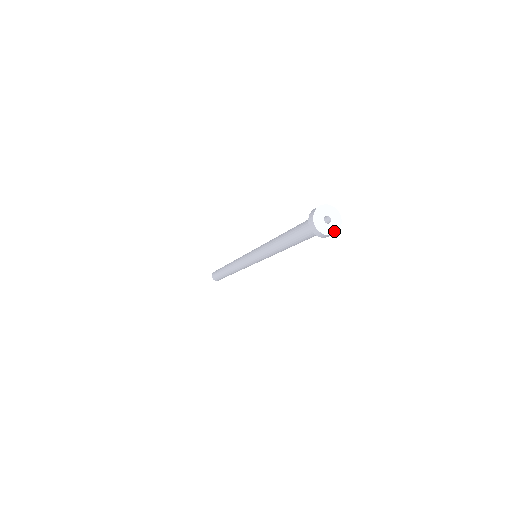
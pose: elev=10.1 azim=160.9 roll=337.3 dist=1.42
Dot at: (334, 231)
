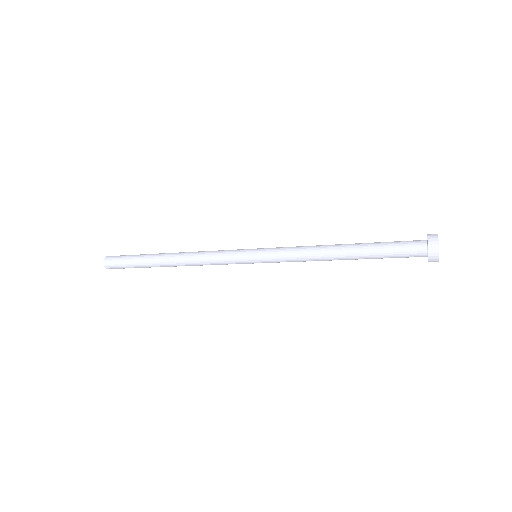
Dot at: occluded
